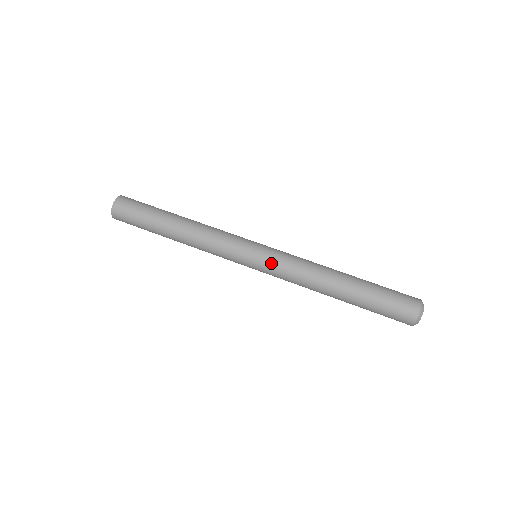
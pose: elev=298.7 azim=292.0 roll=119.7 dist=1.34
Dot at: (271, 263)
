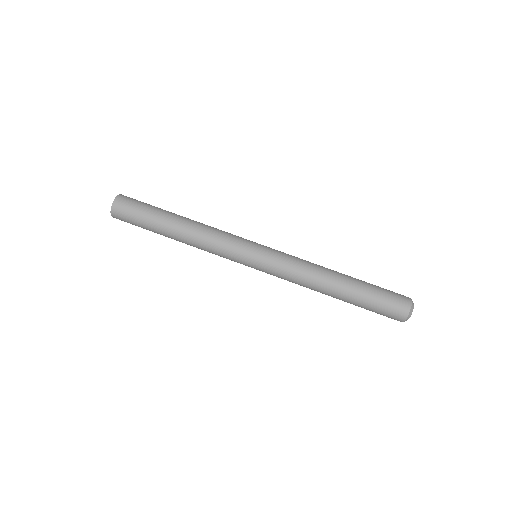
Dot at: (270, 268)
